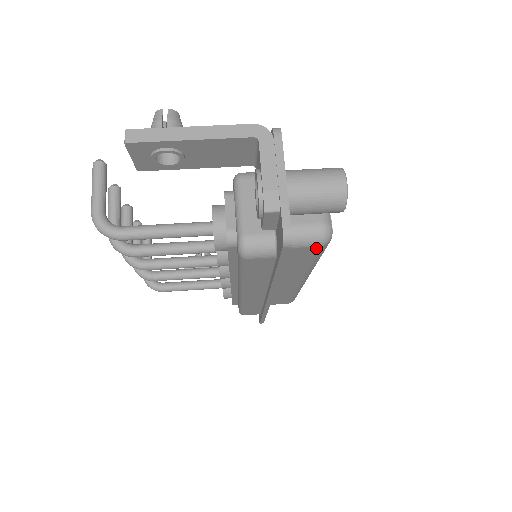
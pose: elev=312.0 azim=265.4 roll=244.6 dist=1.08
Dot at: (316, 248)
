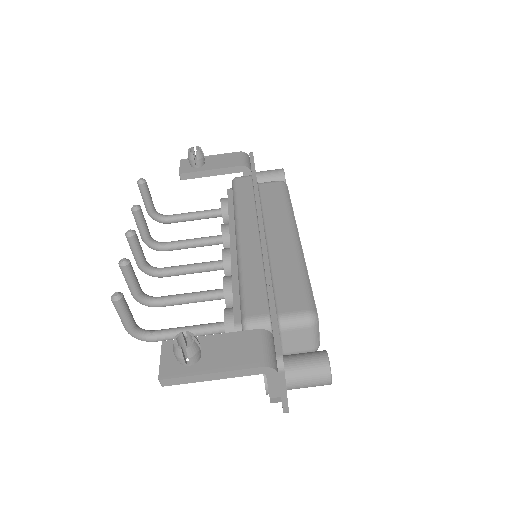
Dot at: occluded
